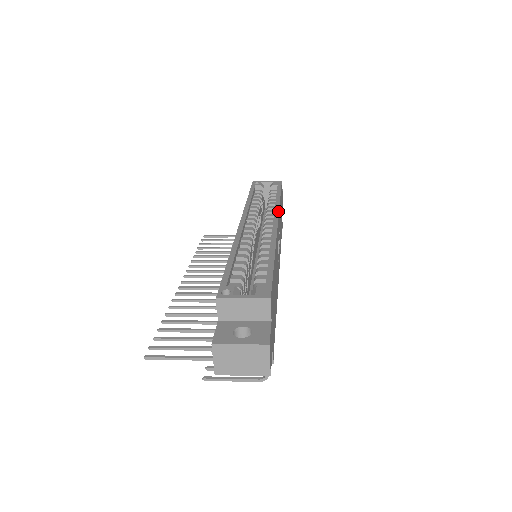
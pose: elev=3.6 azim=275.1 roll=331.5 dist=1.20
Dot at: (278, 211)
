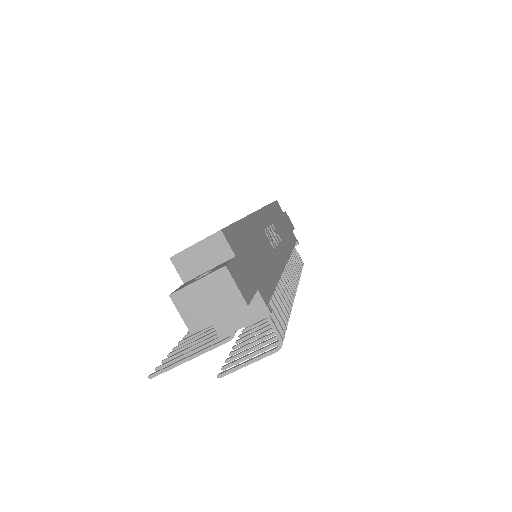
Dot at: (262, 207)
